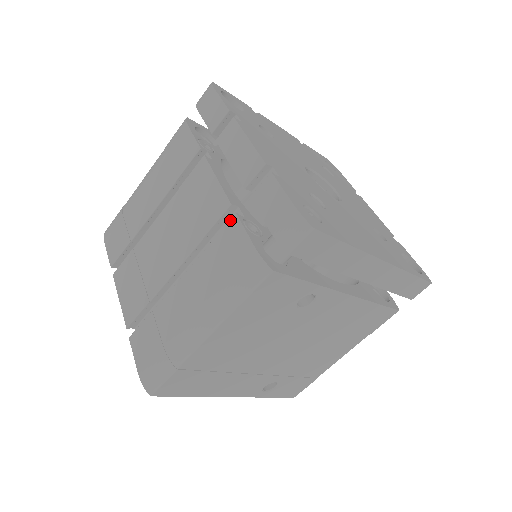
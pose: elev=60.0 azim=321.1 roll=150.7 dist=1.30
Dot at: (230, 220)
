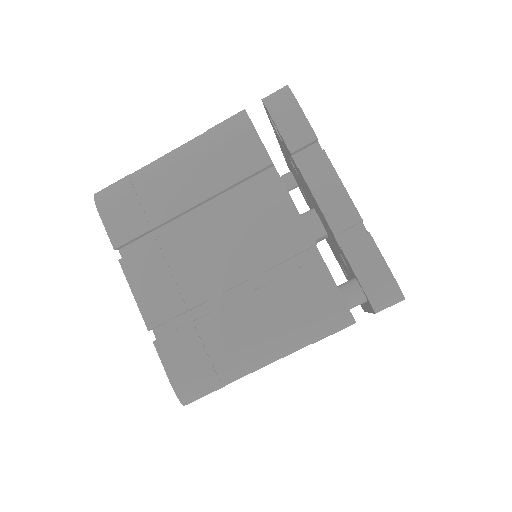
Dot at: (313, 261)
